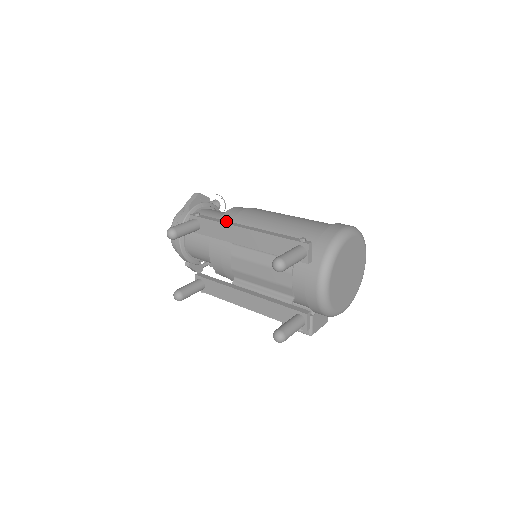
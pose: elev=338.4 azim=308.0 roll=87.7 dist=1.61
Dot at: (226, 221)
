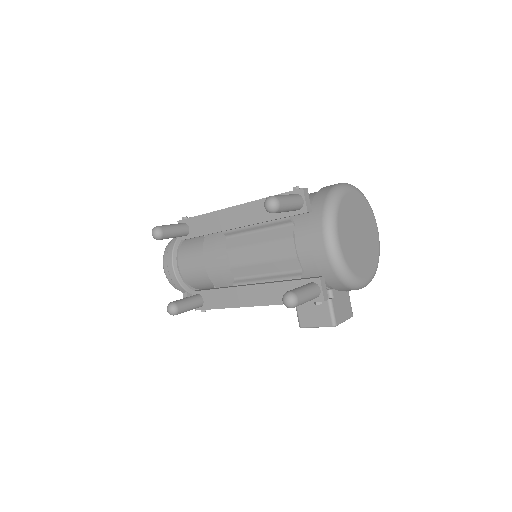
Dot at: occluded
